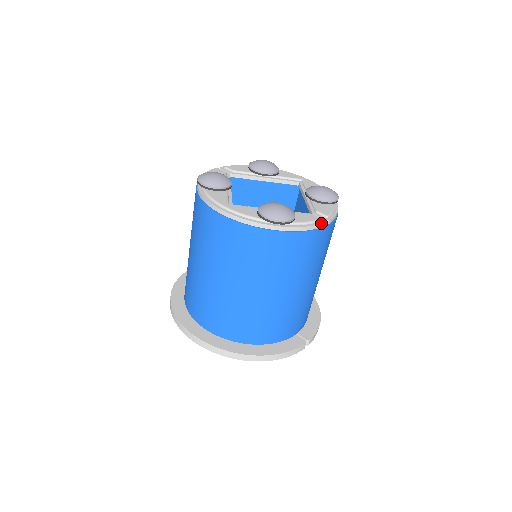
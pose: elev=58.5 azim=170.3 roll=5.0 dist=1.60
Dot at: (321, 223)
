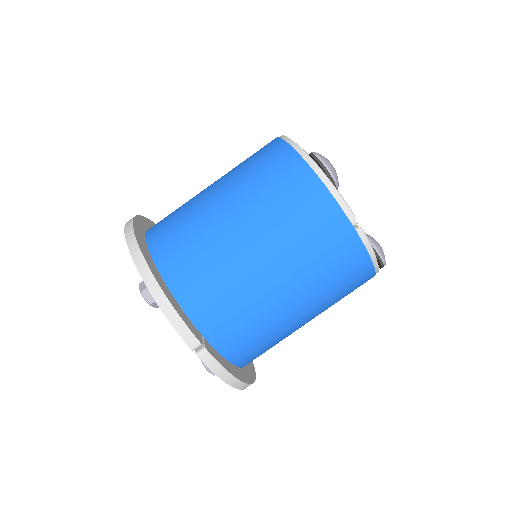
Dot at: (353, 214)
